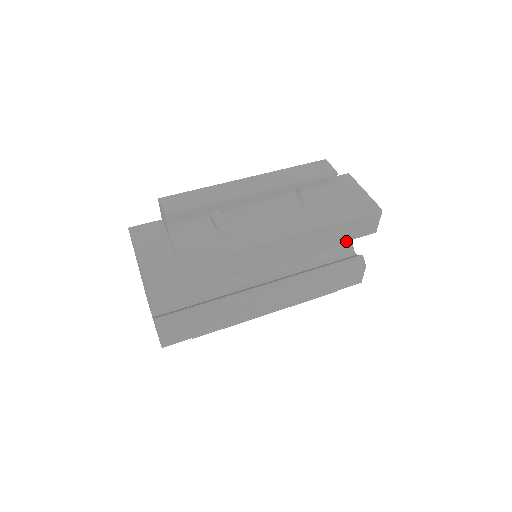
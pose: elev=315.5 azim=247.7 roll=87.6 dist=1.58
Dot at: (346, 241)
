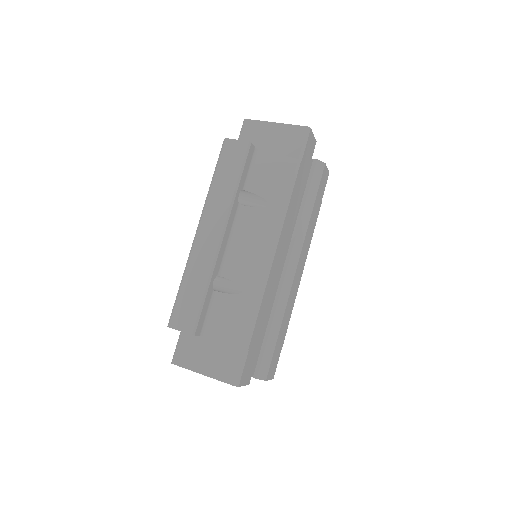
Dot at: occluded
